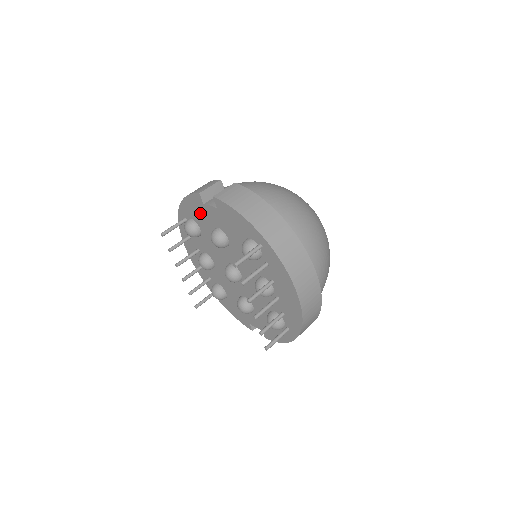
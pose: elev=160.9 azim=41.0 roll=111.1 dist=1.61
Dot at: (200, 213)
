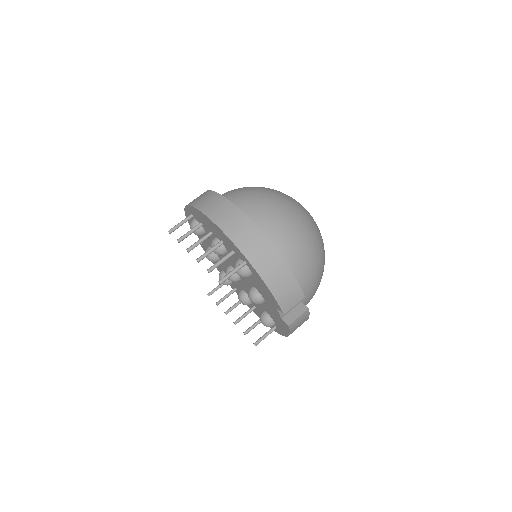
Dot at: occluded
